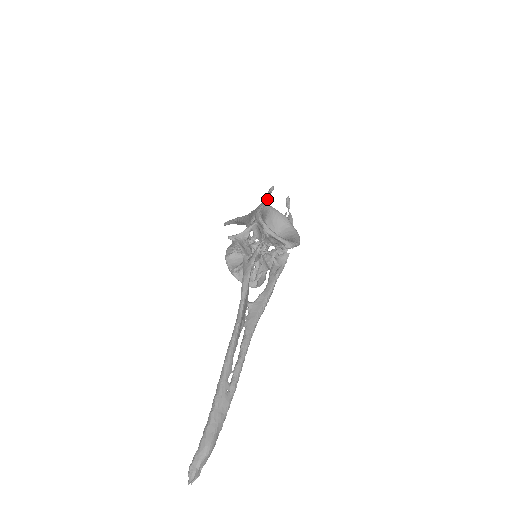
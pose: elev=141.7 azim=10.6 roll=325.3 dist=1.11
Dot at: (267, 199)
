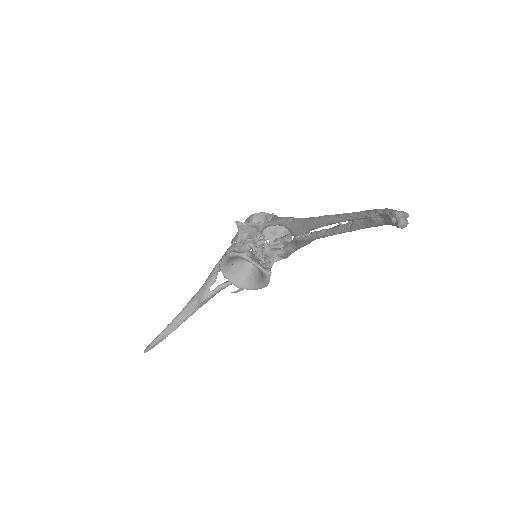
Dot at: occluded
